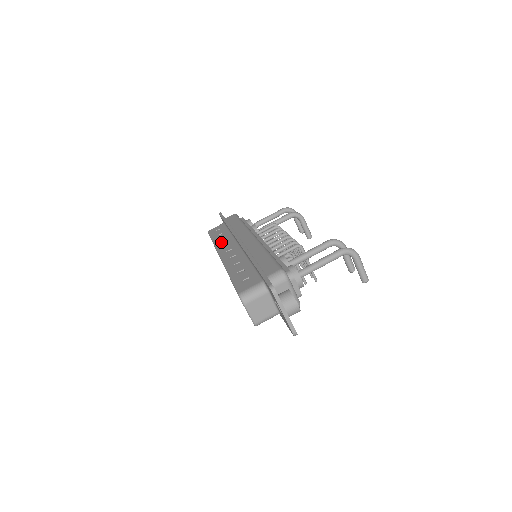
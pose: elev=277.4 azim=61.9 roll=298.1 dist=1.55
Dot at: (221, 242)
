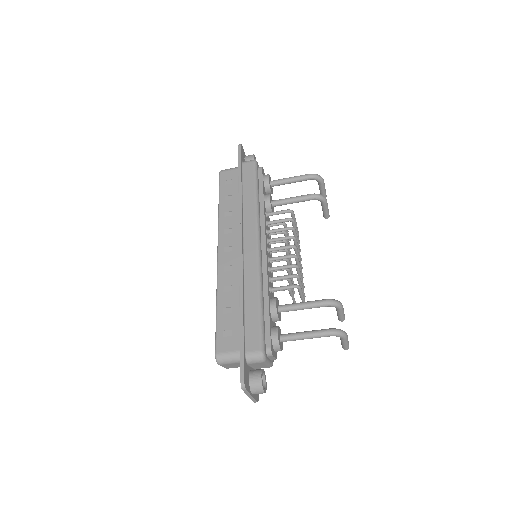
Dot at: (226, 218)
